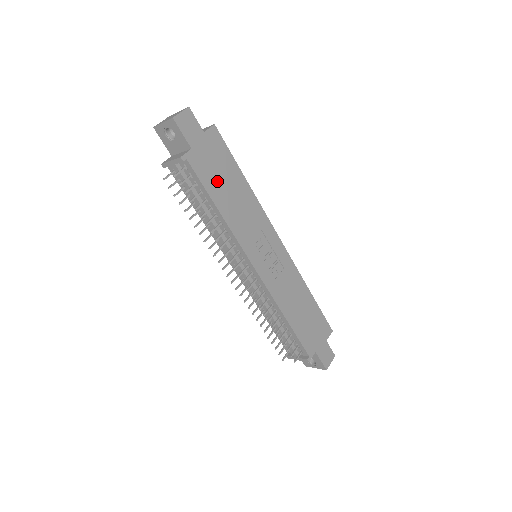
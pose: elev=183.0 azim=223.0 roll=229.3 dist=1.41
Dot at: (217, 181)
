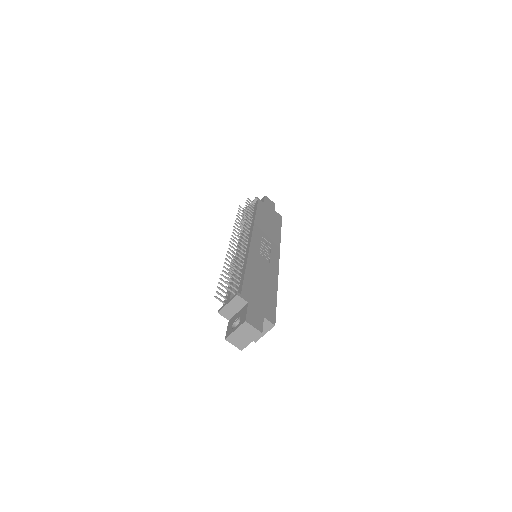
Dot at: (265, 215)
